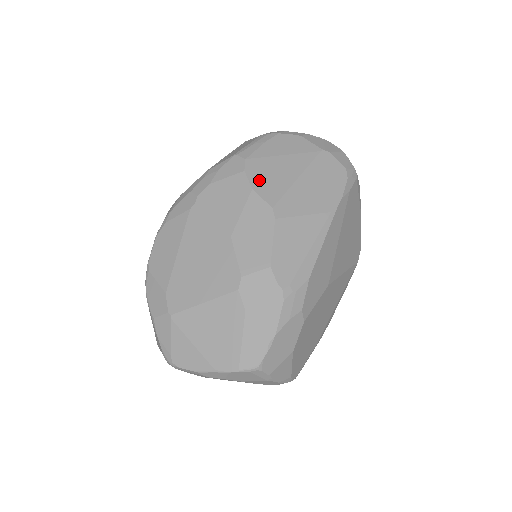
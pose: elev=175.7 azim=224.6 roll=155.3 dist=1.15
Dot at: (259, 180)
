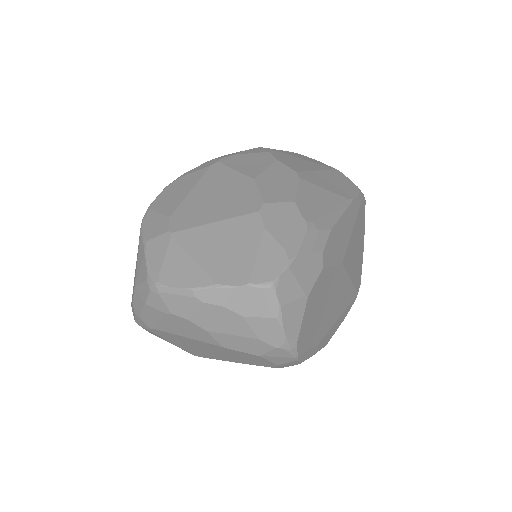
Dot at: (283, 159)
